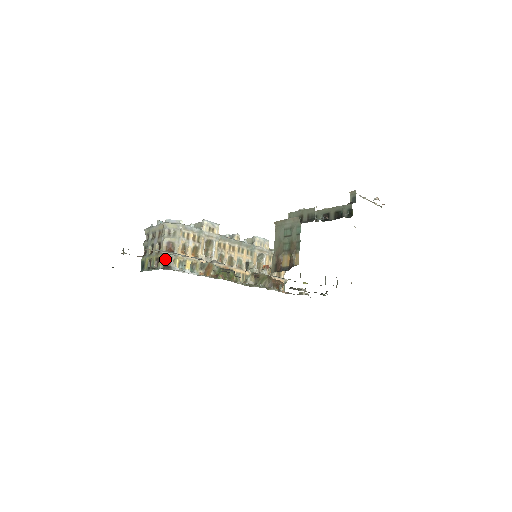
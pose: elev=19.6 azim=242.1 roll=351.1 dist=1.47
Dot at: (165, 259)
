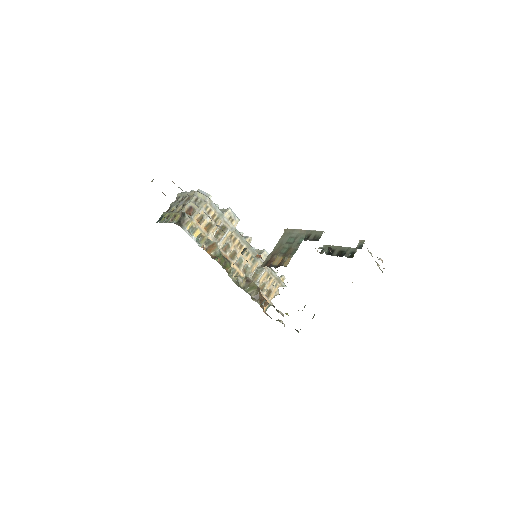
Dot at: (181, 217)
